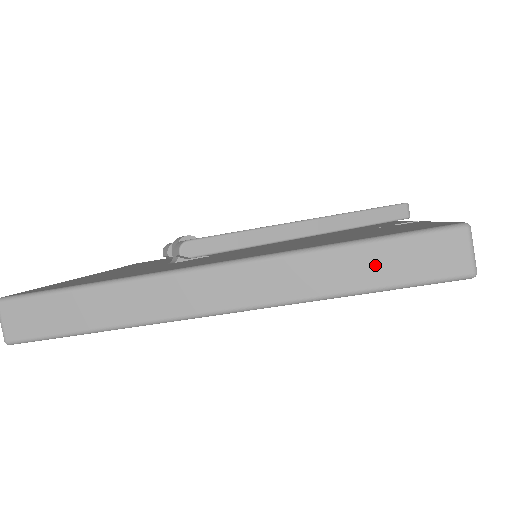
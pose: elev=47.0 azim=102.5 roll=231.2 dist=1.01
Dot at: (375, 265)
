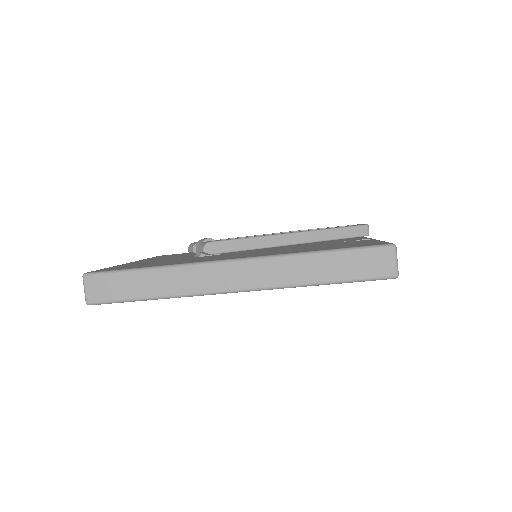
Dot at: (336, 266)
